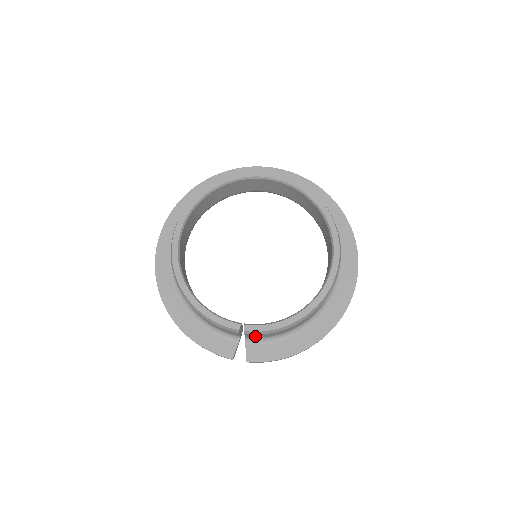
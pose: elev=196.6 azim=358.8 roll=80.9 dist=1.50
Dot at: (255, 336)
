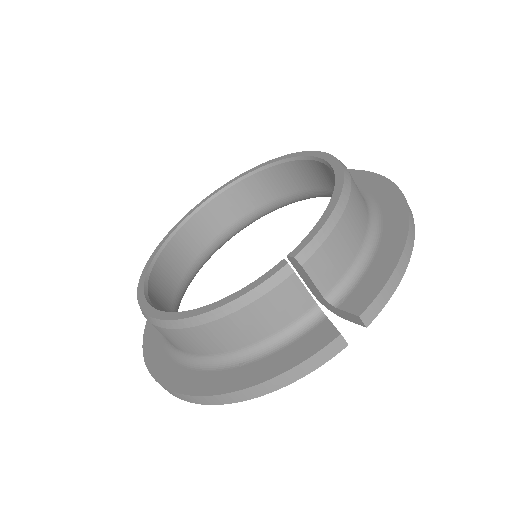
Dot at: (327, 272)
